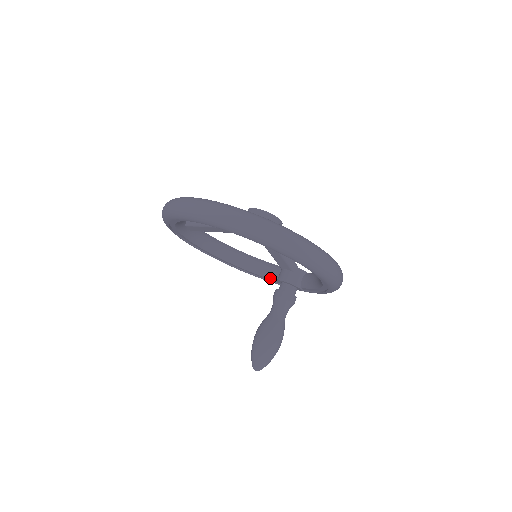
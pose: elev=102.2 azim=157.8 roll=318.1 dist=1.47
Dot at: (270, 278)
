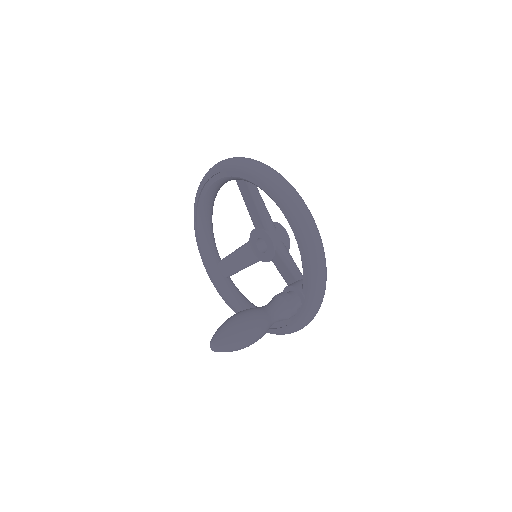
Dot at: occluded
